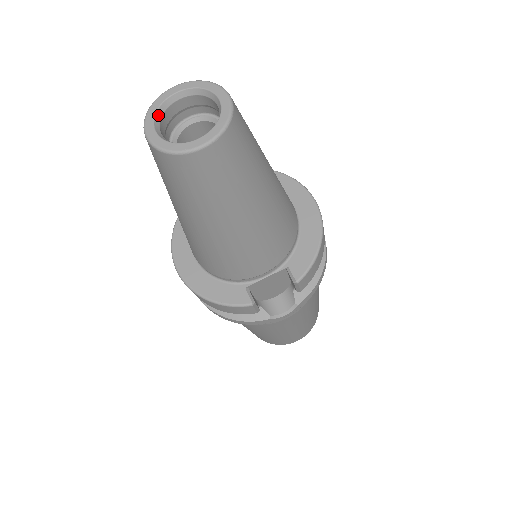
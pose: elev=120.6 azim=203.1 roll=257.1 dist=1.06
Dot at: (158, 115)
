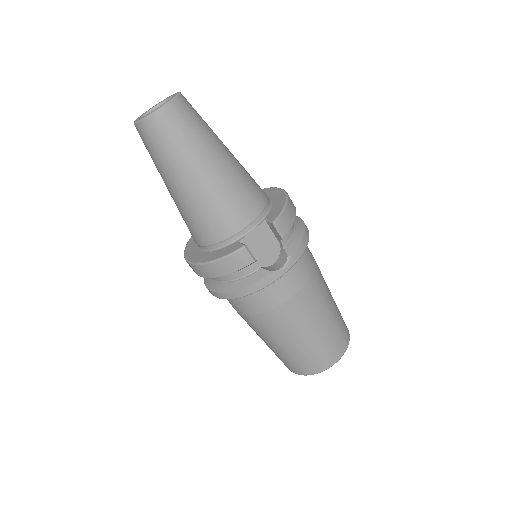
Dot at: occluded
